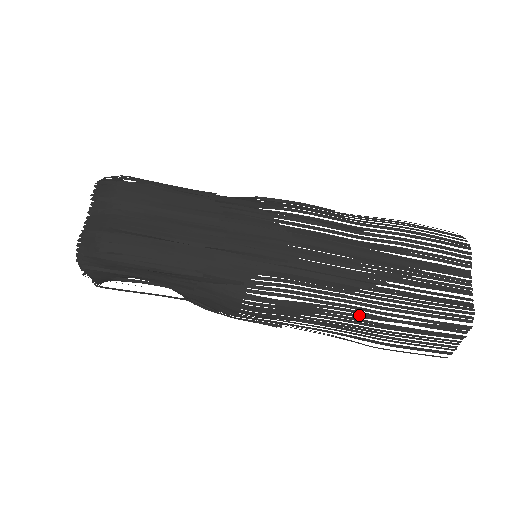
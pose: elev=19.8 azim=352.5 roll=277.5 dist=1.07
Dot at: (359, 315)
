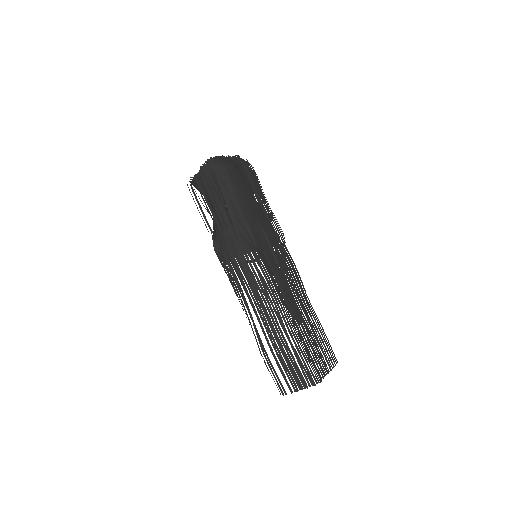
Dot at: (280, 319)
